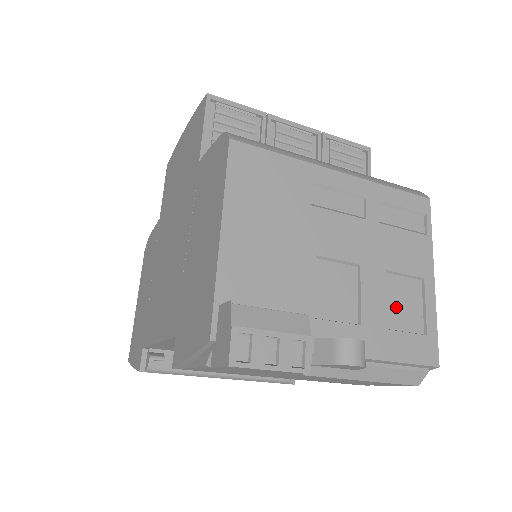
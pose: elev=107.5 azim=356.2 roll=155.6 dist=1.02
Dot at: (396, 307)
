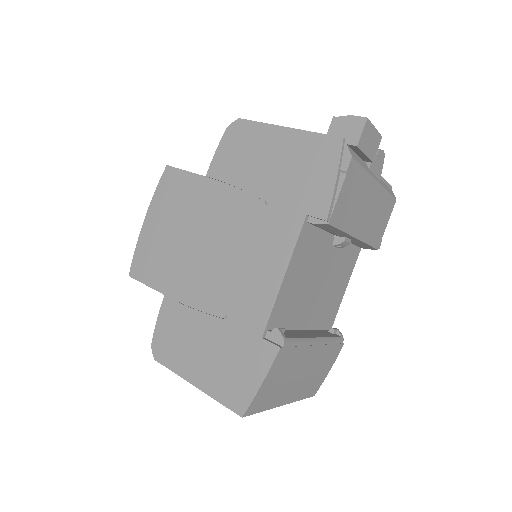
Dot at: occluded
